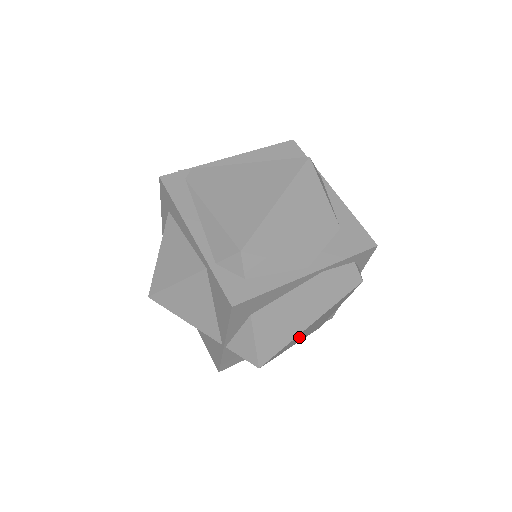
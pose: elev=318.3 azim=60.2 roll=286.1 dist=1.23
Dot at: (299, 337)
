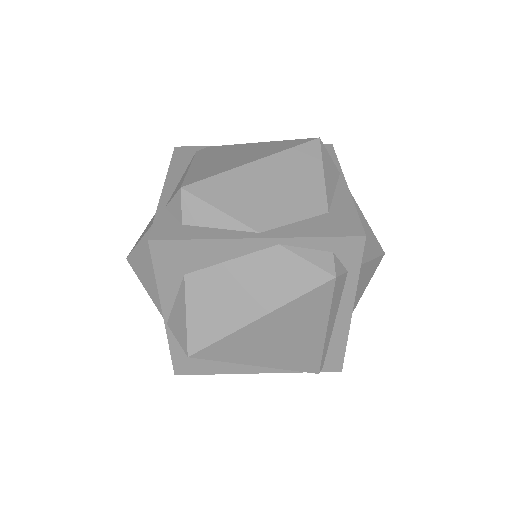
Dot at: (255, 344)
